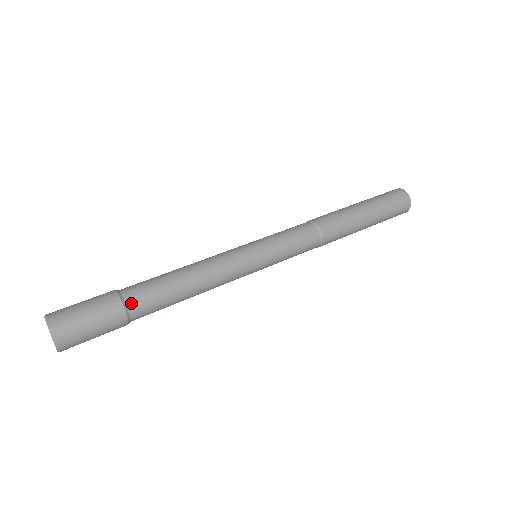
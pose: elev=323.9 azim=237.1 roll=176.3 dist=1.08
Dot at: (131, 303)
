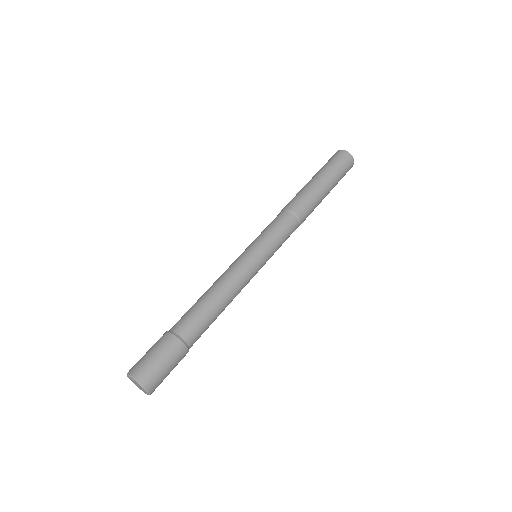
Dot at: (191, 344)
